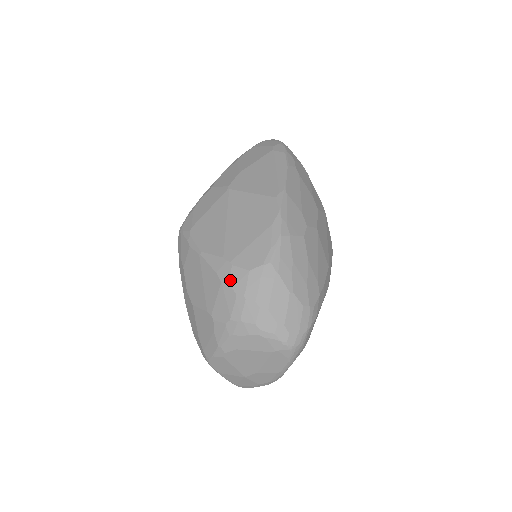
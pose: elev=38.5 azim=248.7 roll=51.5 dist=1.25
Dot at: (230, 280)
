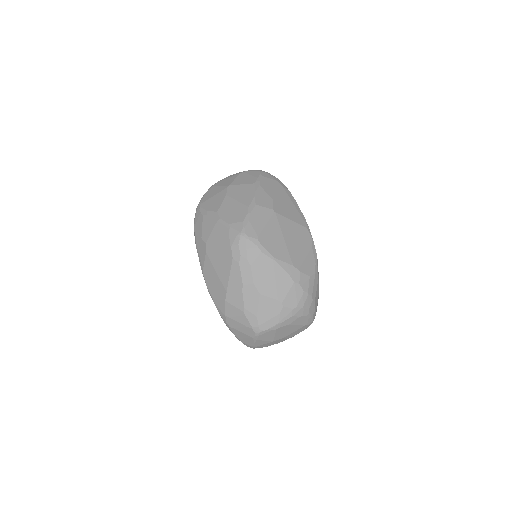
Dot at: (300, 282)
